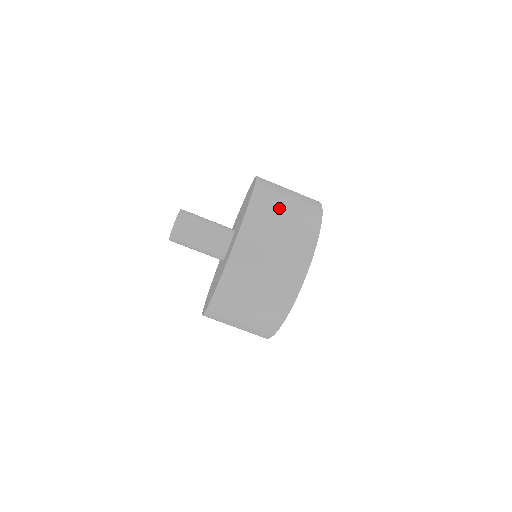
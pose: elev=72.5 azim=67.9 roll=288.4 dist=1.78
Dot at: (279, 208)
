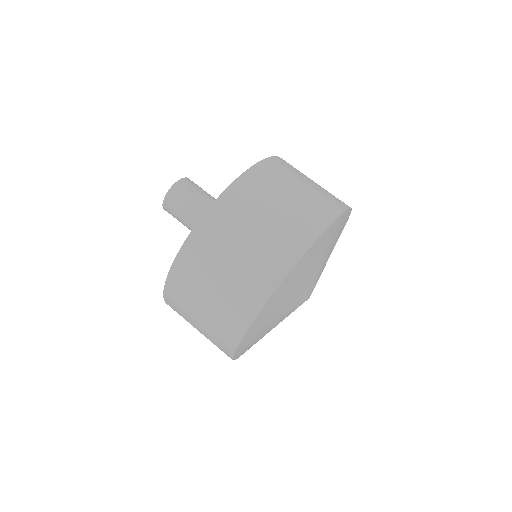
Dot at: (286, 185)
